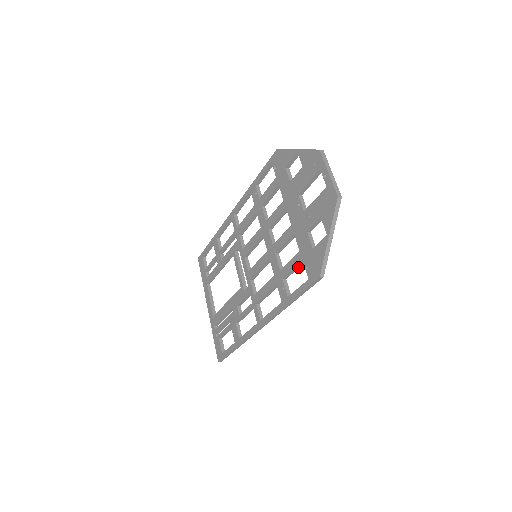
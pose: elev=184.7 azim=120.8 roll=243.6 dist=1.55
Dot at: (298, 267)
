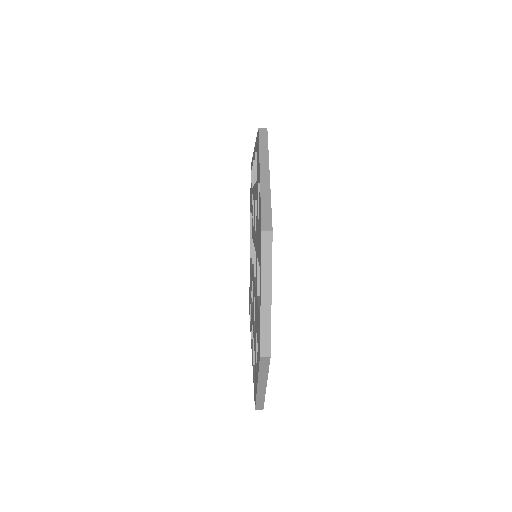
Dot at: occluded
